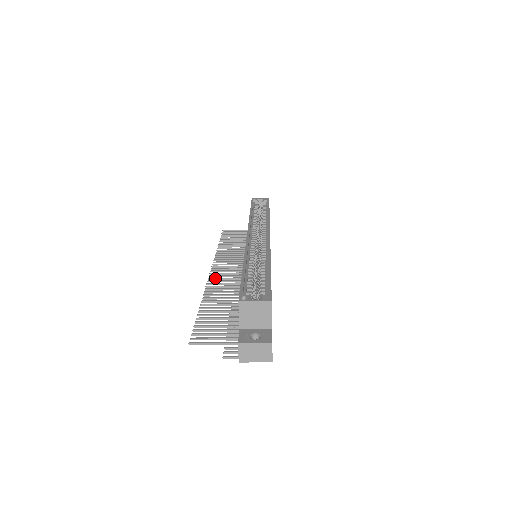
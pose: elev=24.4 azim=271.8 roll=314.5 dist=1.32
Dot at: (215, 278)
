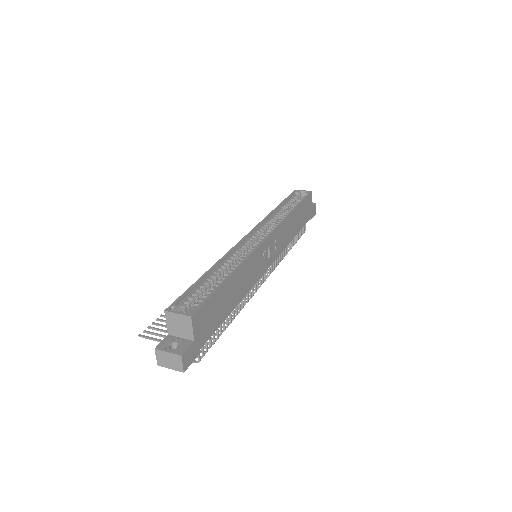
Dot at: occluded
